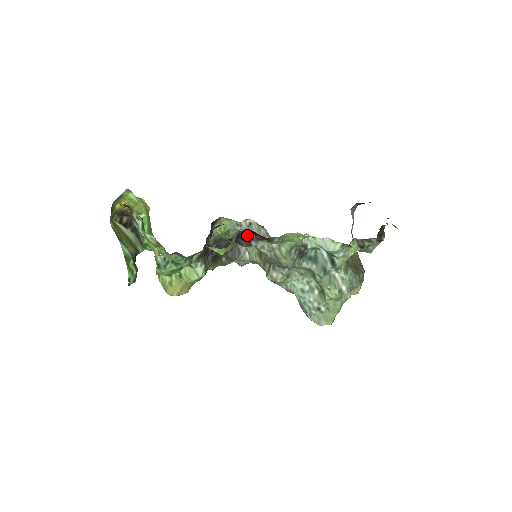
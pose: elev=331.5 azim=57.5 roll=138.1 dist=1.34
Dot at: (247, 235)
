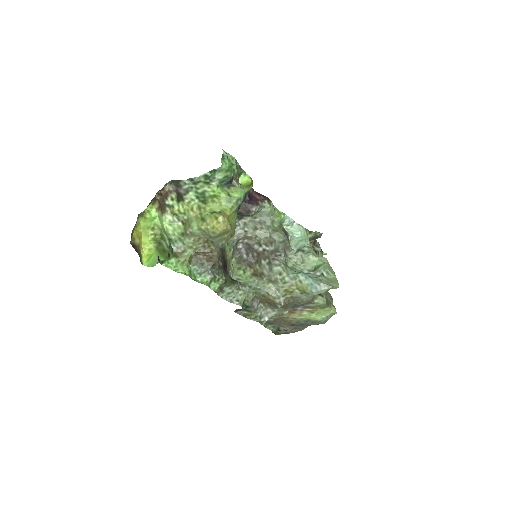
Dot at: (254, 198)
